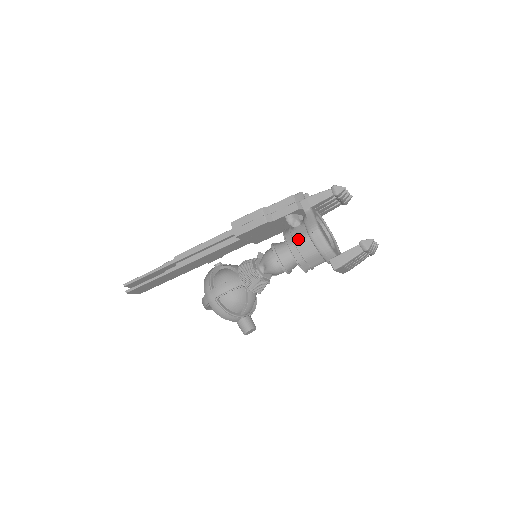
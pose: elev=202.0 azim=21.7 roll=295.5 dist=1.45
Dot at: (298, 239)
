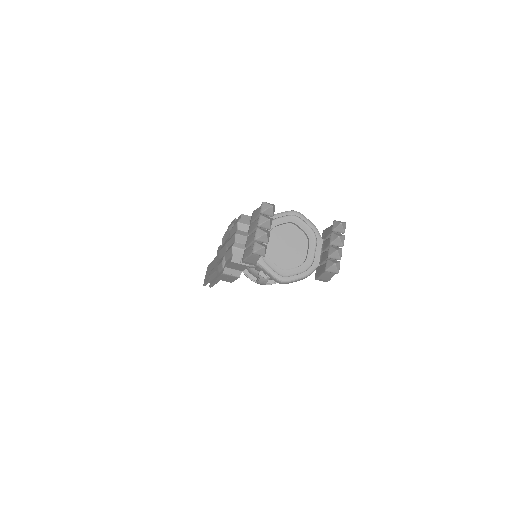
Dot at: occluded
